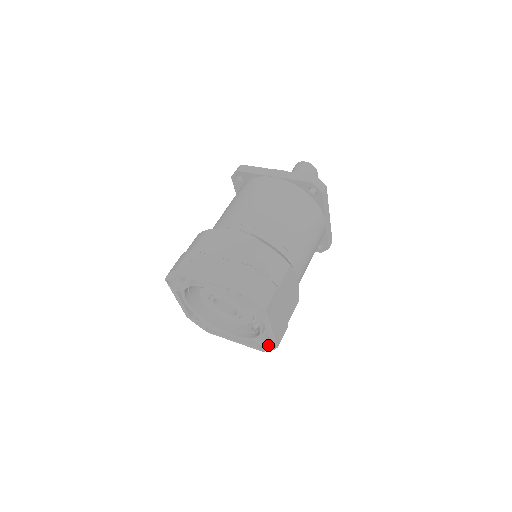
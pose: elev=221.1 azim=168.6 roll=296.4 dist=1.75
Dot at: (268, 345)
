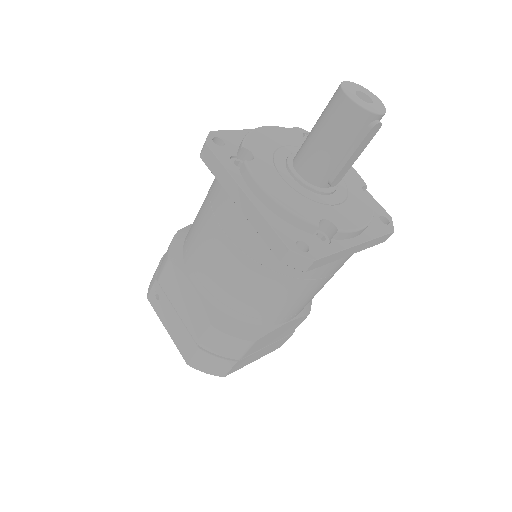
Dot at: occluded
